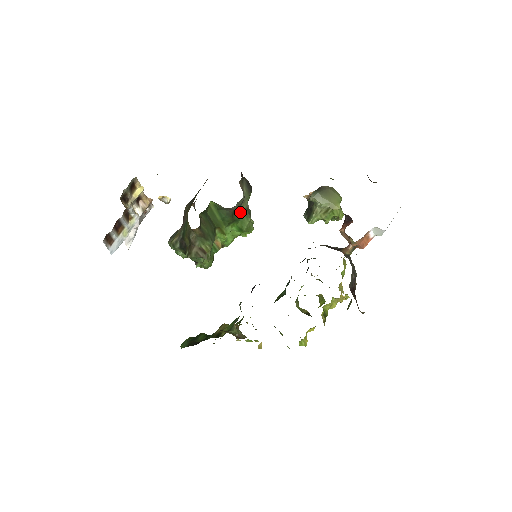
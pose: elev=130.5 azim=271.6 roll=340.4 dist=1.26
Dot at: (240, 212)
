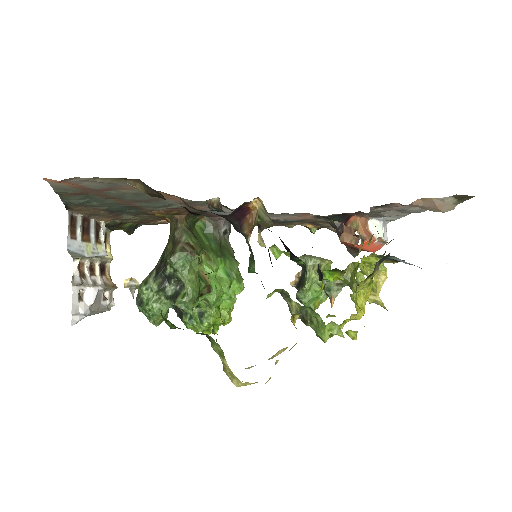
Dot at: (227, 251)
